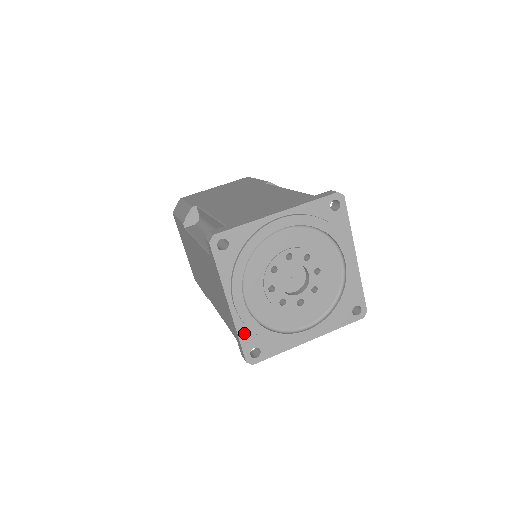
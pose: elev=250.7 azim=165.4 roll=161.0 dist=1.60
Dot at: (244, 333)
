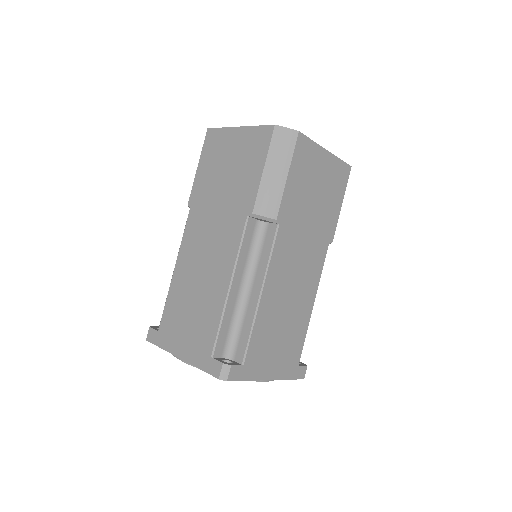
Dot at: occluded
